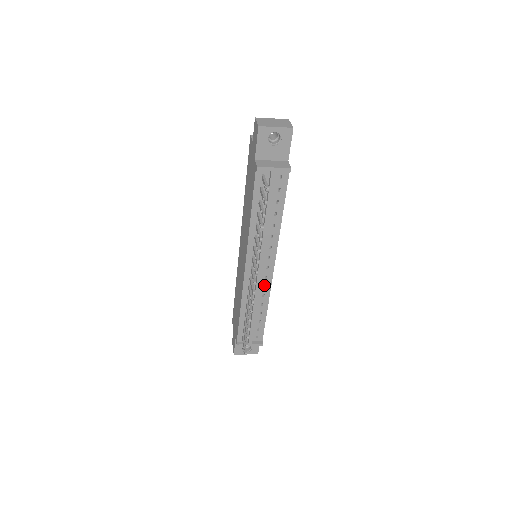
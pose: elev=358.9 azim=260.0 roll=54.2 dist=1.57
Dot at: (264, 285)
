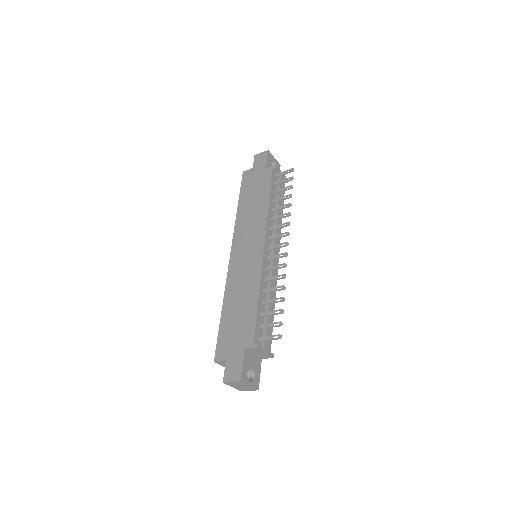
Dot at: occluded
